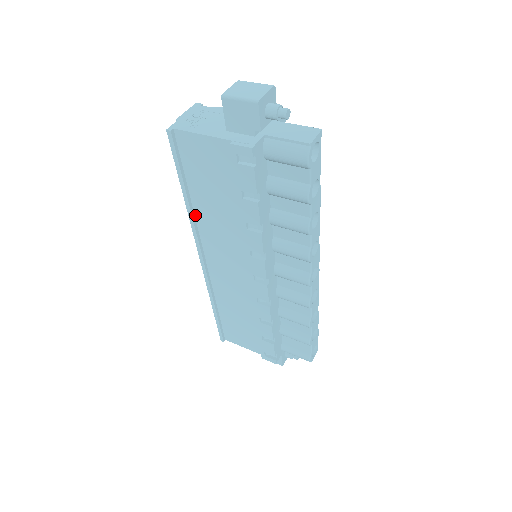
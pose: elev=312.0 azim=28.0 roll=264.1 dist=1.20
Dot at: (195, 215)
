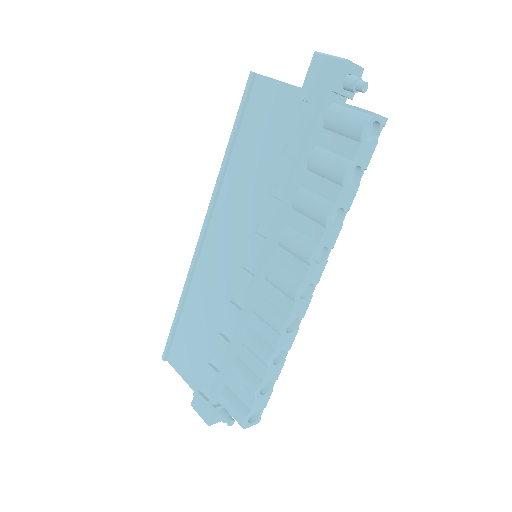
Dot at: (225, 175)
